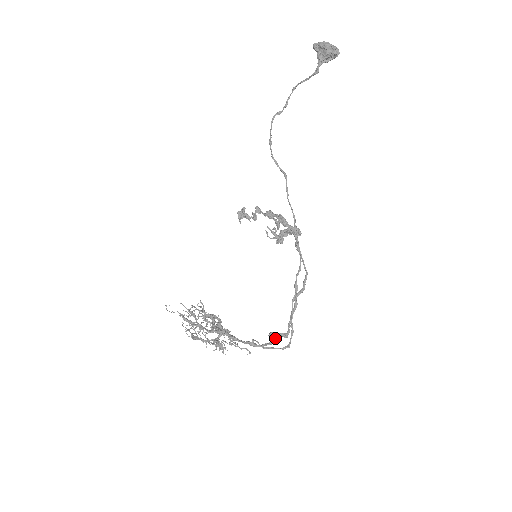
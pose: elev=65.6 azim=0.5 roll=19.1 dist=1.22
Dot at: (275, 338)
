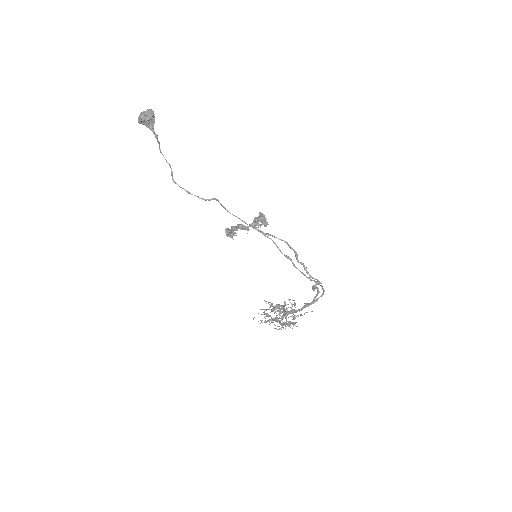
Dot at: (317, 288)
